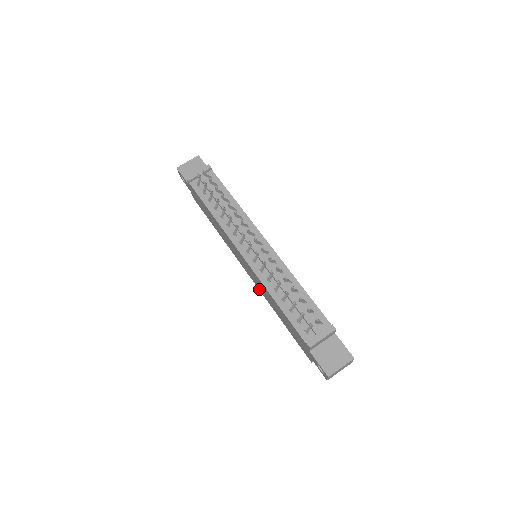
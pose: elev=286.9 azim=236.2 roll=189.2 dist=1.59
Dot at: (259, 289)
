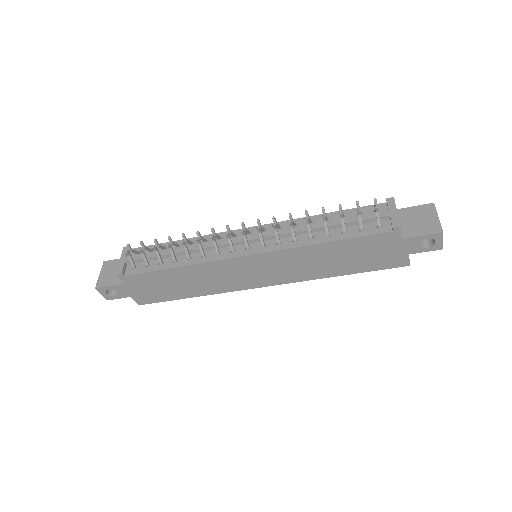
Dot at: (292, 281)
